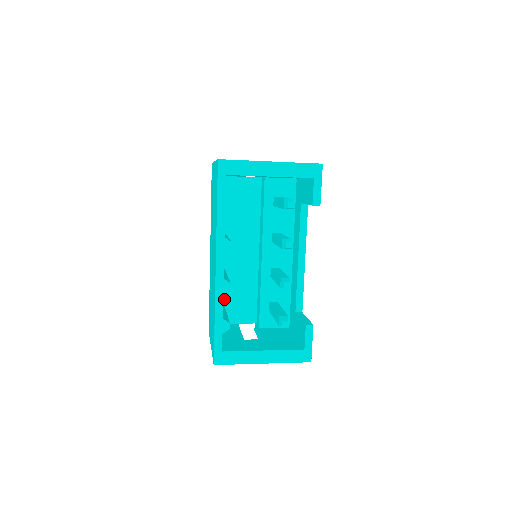
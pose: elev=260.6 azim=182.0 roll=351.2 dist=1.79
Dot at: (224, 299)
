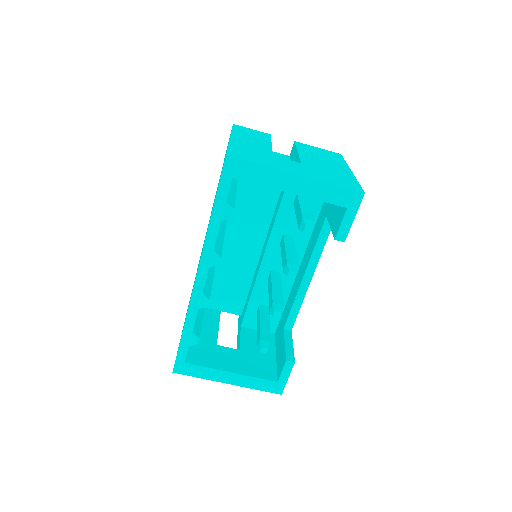
Dot at: occluded
